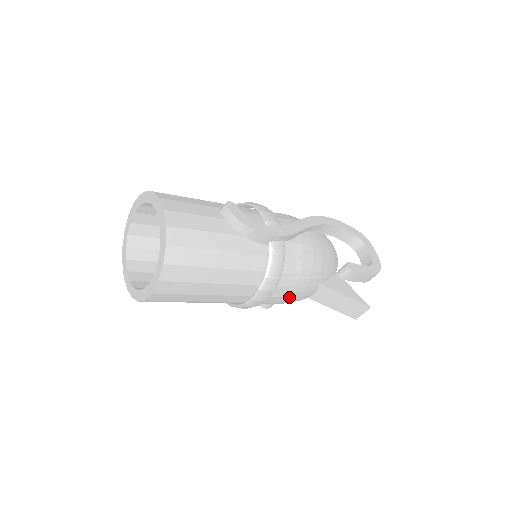
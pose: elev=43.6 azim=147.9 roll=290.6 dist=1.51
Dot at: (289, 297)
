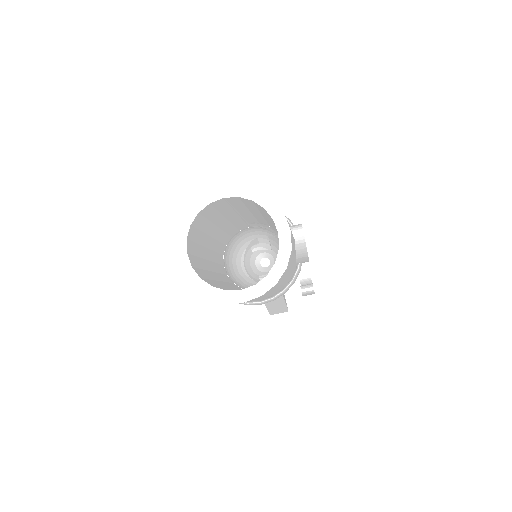
Dot at: occluded
